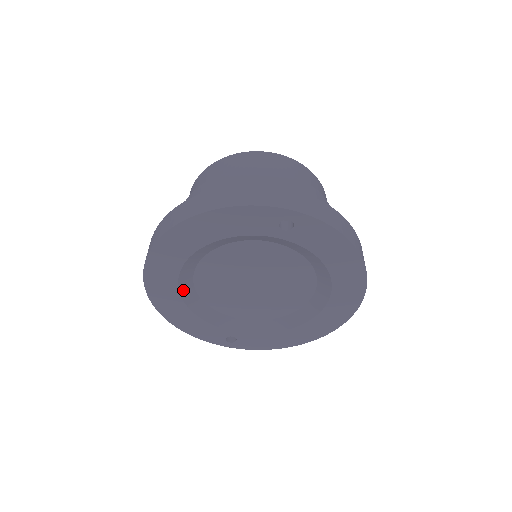
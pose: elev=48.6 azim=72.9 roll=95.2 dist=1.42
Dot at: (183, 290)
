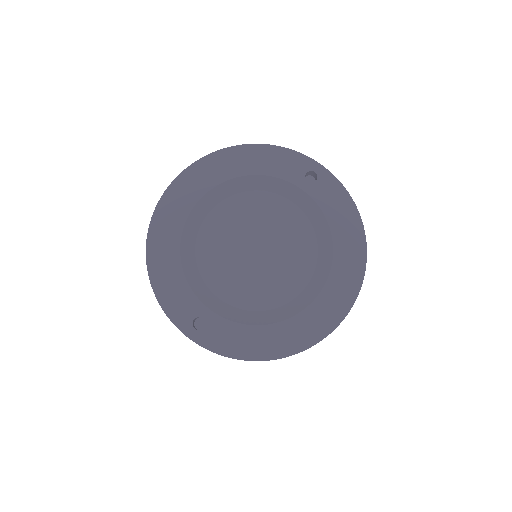
Dot at: (187, 228)
